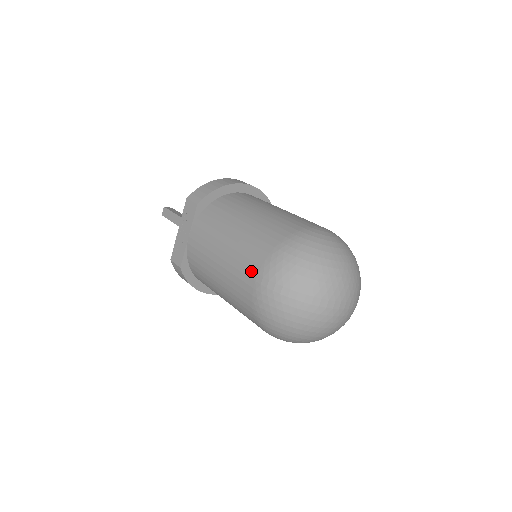
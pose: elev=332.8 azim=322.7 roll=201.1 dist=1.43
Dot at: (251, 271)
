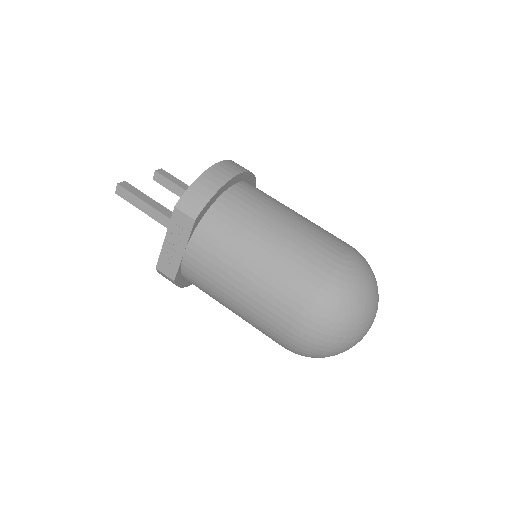
Dot at: (286, 316)
